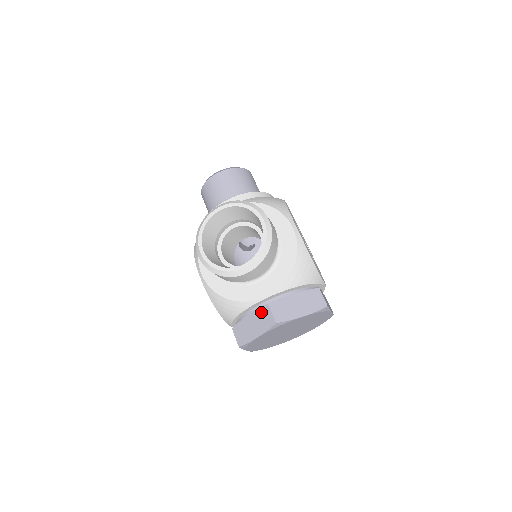
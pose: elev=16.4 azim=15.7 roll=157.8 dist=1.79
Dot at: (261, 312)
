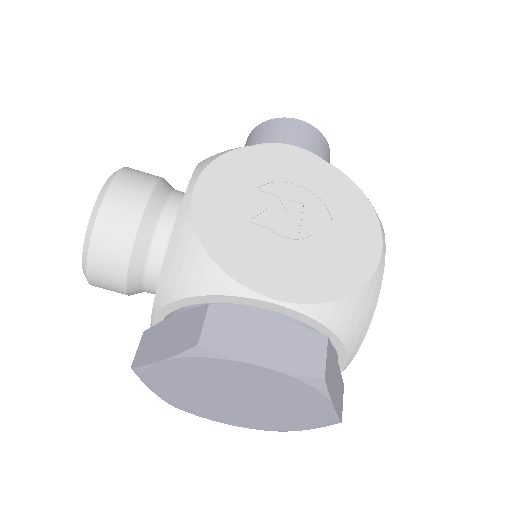
Dot at: occluded
